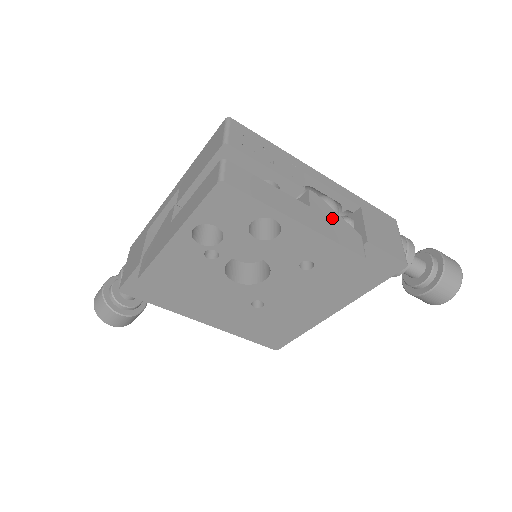
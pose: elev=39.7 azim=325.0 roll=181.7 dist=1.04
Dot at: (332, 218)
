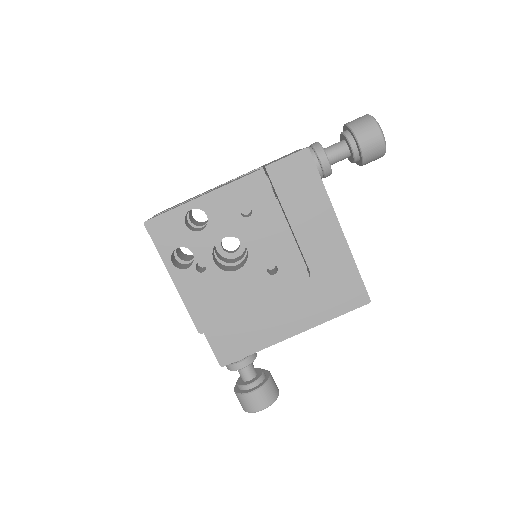
Dot at: occluded
